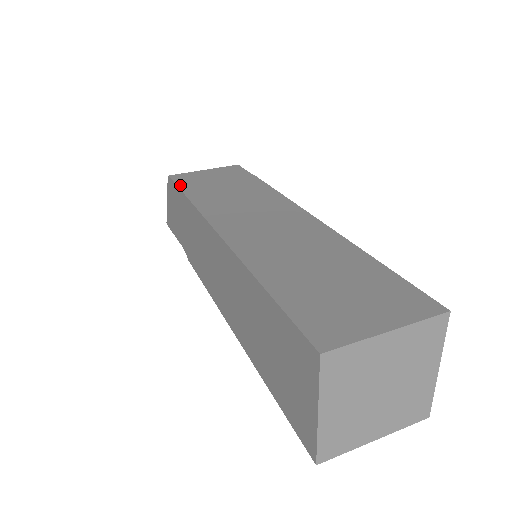
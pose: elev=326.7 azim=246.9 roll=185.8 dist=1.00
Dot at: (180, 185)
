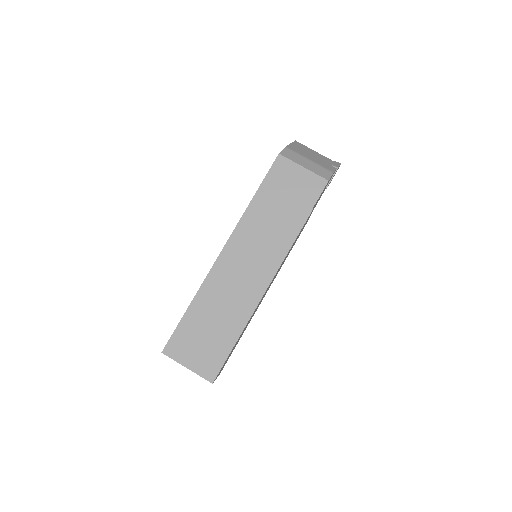
Dot at: (267, 178)
